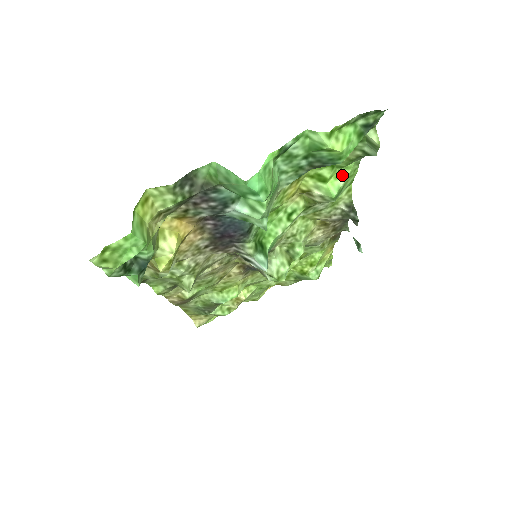
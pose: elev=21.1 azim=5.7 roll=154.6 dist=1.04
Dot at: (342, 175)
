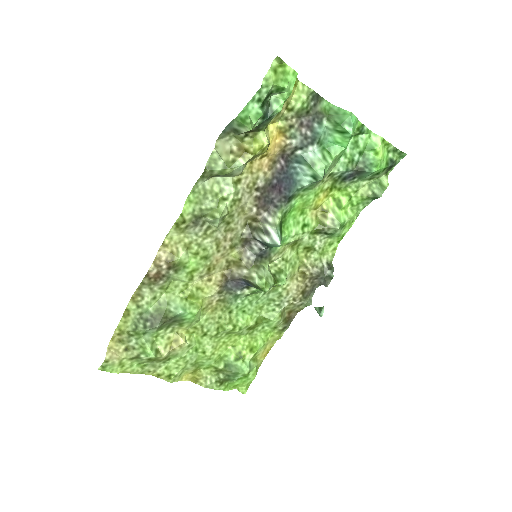
Dot at: (348, 214)
